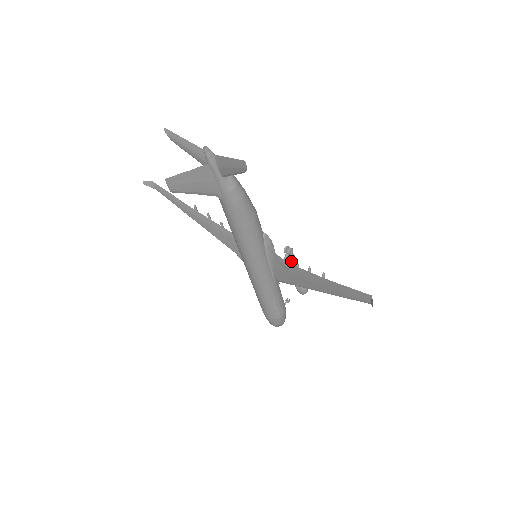
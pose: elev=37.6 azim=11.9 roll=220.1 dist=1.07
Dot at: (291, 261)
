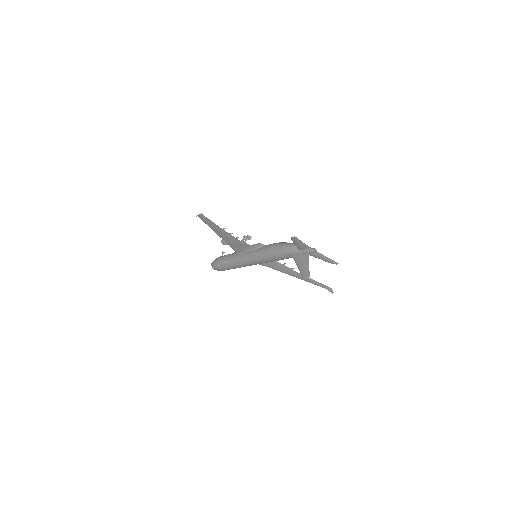
Dot at: occluded
